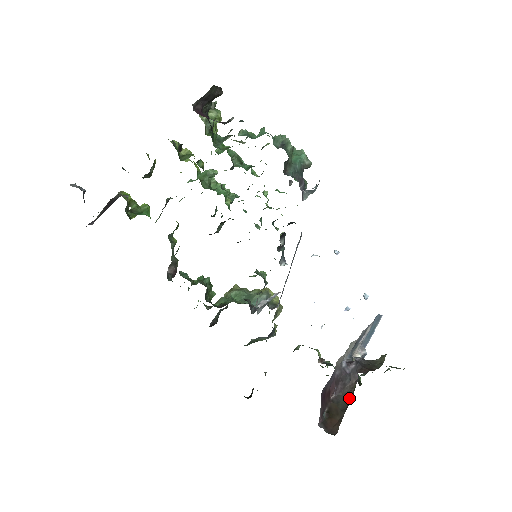
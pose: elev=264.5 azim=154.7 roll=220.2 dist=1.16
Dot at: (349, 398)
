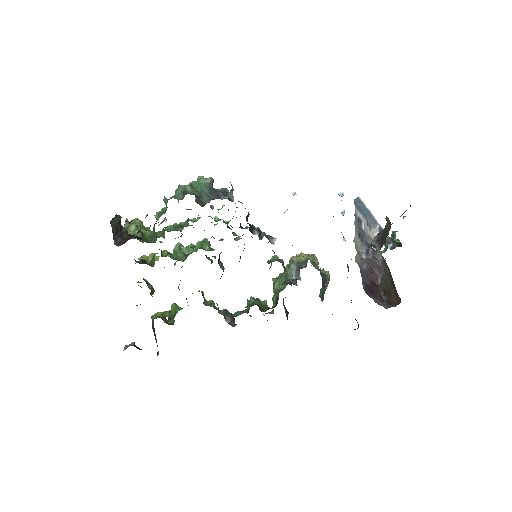
Dot at: (388, 271)
